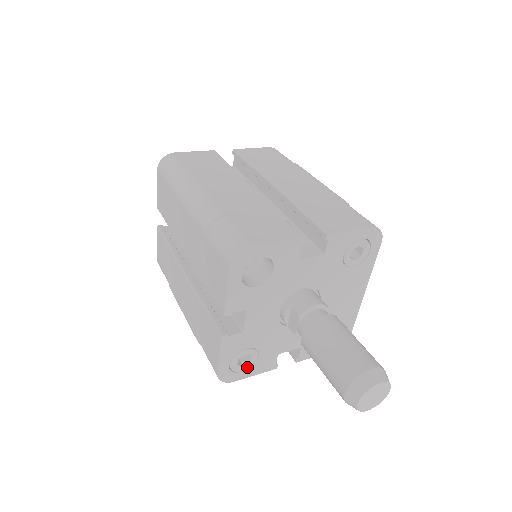
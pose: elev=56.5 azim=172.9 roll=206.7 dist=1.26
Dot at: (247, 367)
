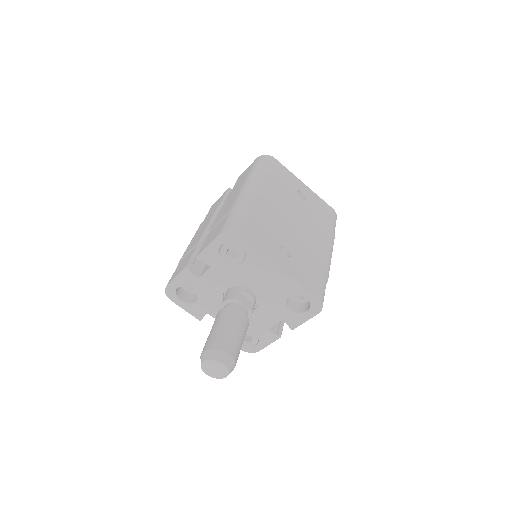
Dot at: (256, 341)
